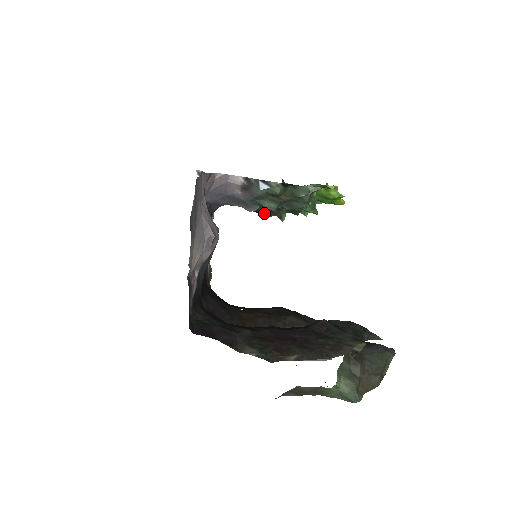
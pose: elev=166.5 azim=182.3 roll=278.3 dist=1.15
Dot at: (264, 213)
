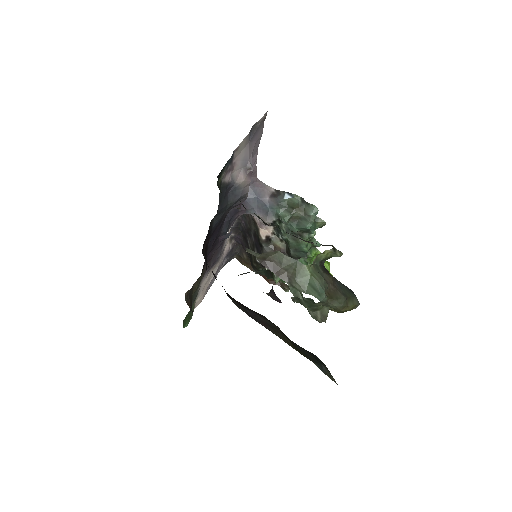
Dot at: occluded
